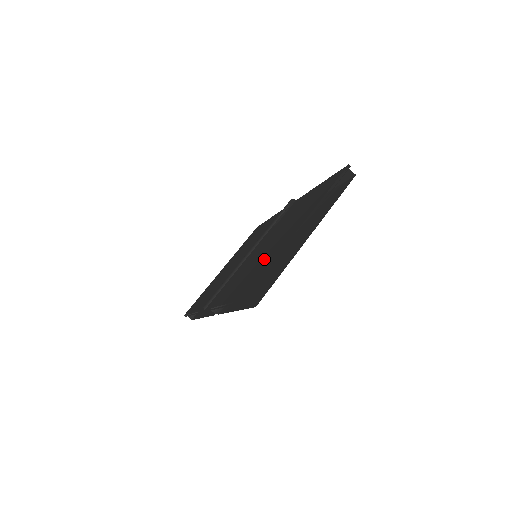
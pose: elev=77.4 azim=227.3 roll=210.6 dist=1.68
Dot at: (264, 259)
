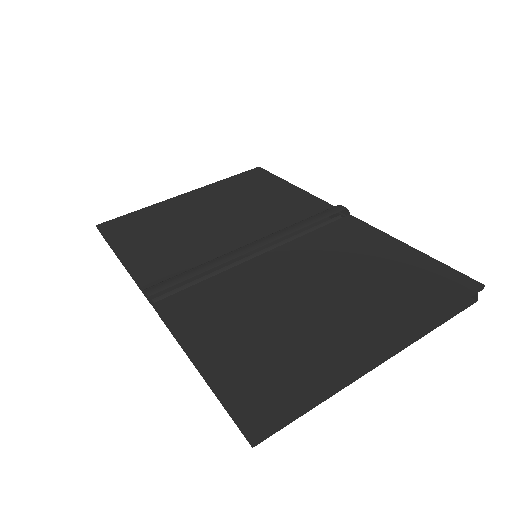
Dot at: (292, 335)
